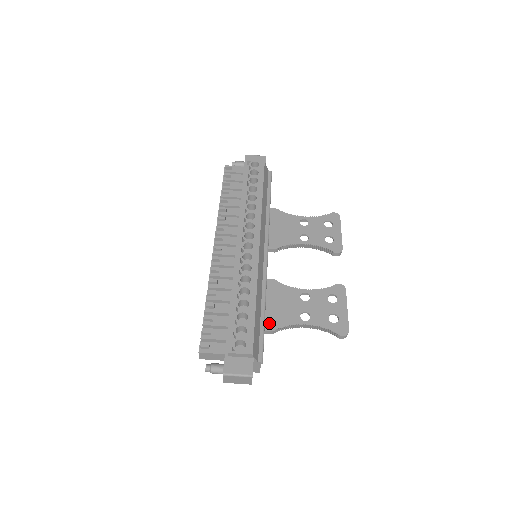
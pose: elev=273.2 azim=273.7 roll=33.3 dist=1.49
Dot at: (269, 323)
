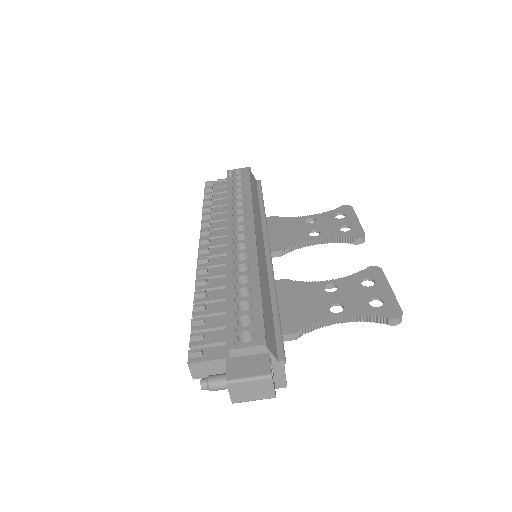
Dot at: (288, 325)
